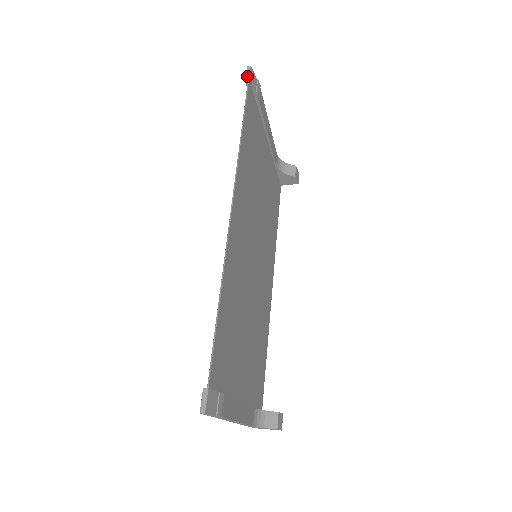
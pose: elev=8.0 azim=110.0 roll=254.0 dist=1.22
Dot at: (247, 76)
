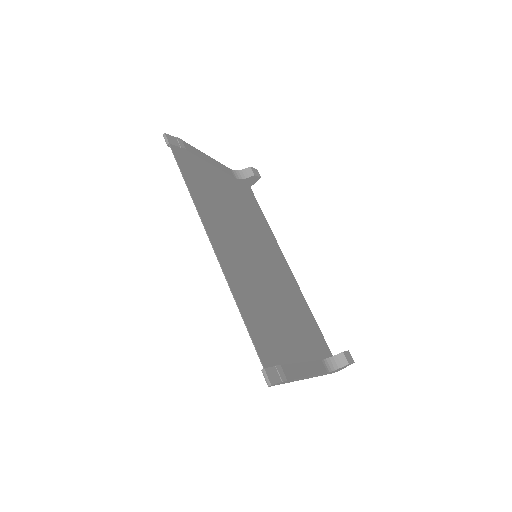
Dot at: (167, 142)
